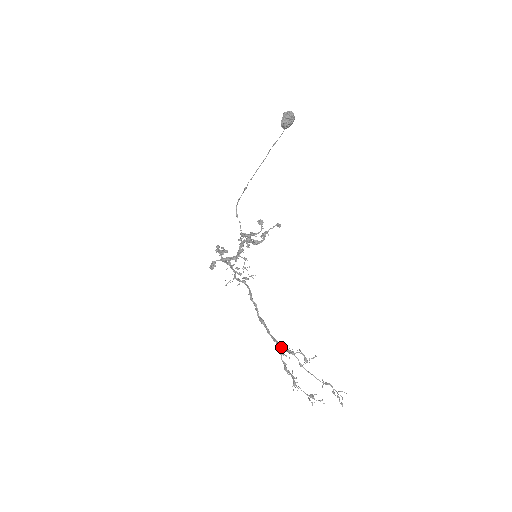
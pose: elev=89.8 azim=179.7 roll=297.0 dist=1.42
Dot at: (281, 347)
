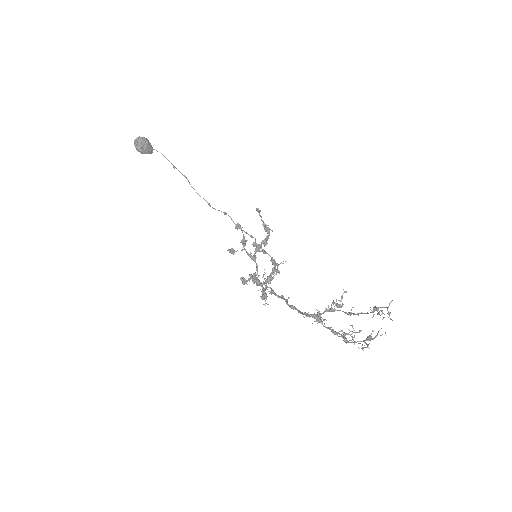
Dot at: (313, 316)
